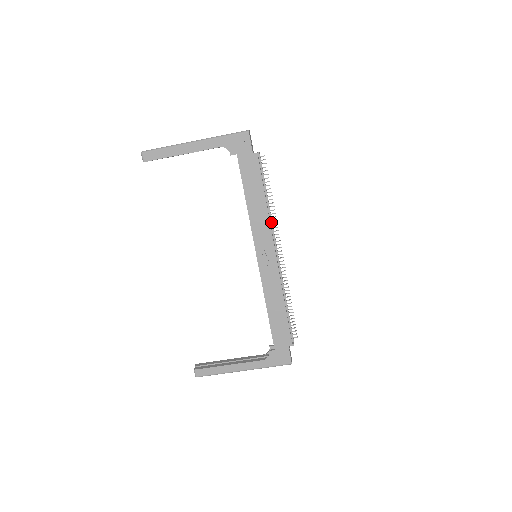
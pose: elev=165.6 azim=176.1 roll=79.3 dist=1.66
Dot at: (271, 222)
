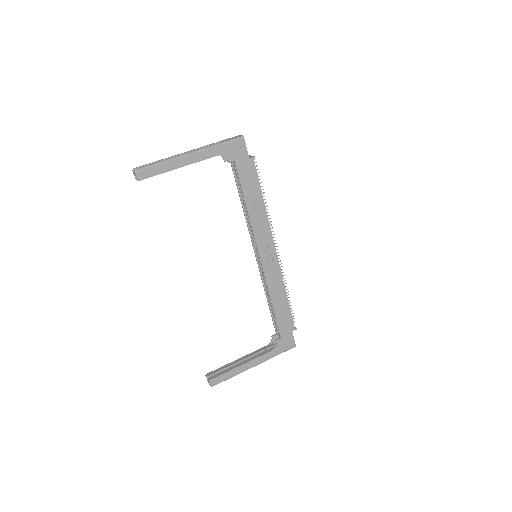
Dot at: occluded
